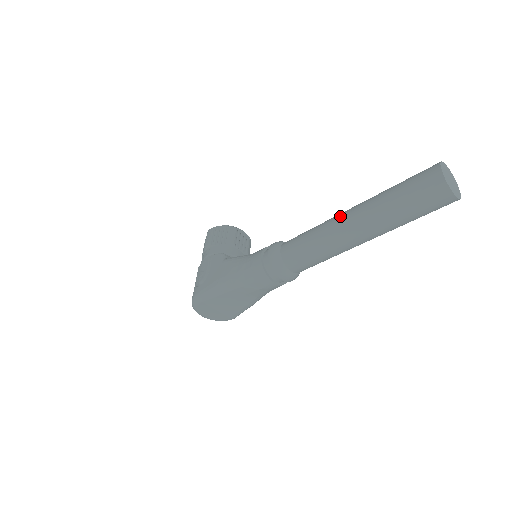
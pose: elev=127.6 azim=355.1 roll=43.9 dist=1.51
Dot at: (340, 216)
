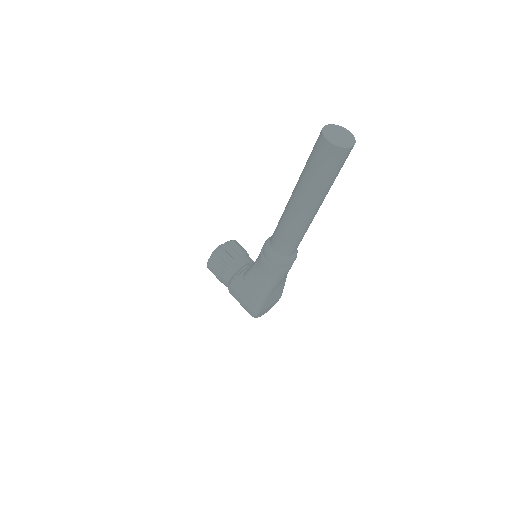
Dot at: (291, 208)
